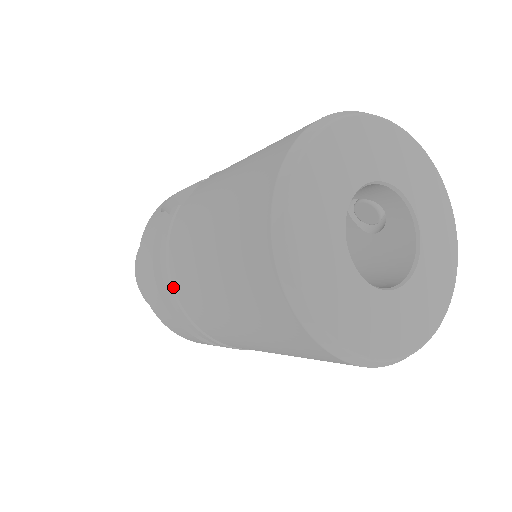
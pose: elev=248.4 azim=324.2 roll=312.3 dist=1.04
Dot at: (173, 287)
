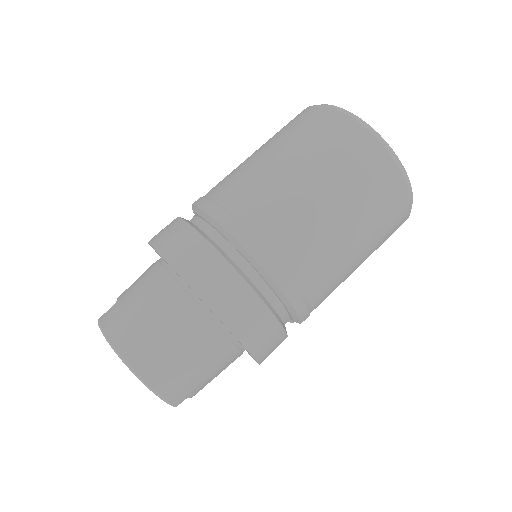
Dot at: (237, 218)
